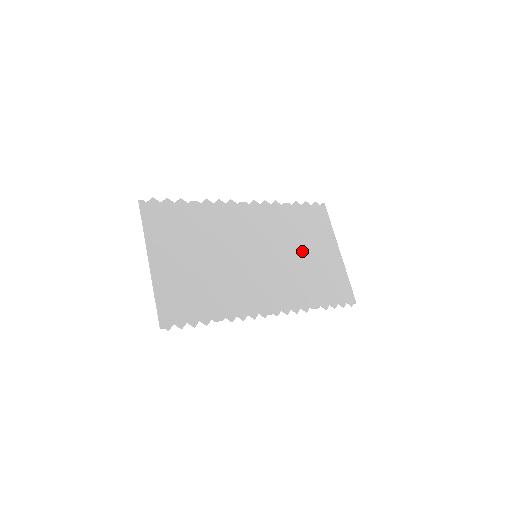
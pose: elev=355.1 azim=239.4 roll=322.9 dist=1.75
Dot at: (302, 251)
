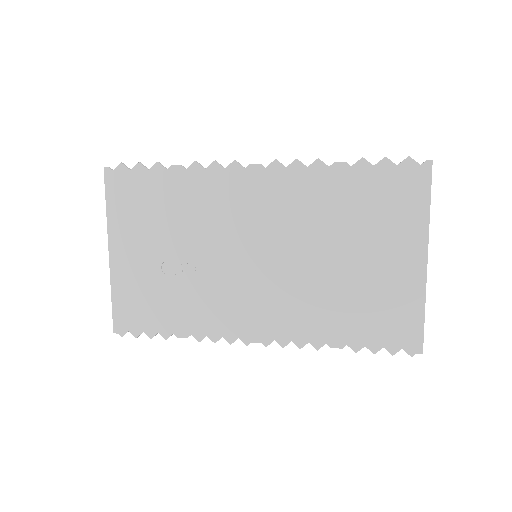
Dot at: (342, 254)
